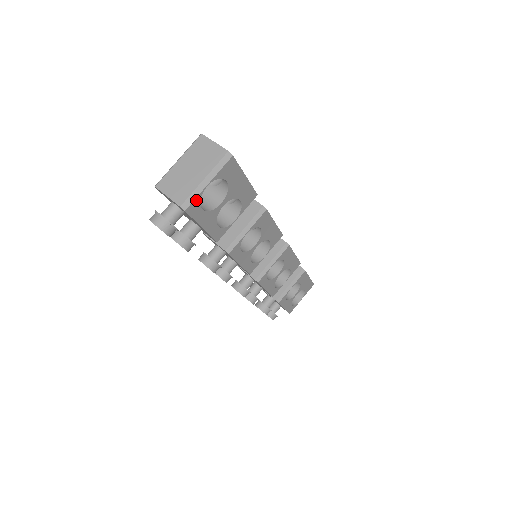
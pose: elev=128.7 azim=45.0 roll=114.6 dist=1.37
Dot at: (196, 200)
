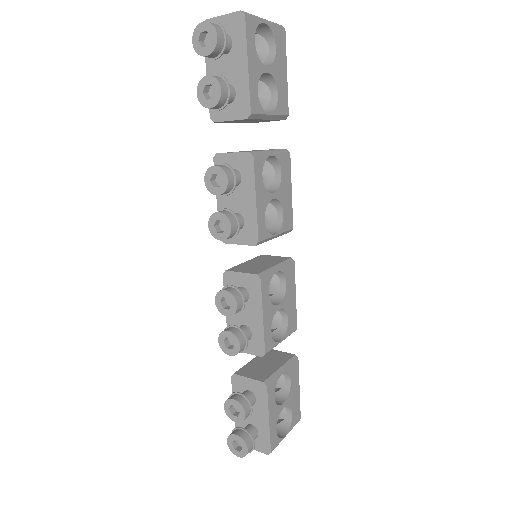
Dot at: (254, 22)
